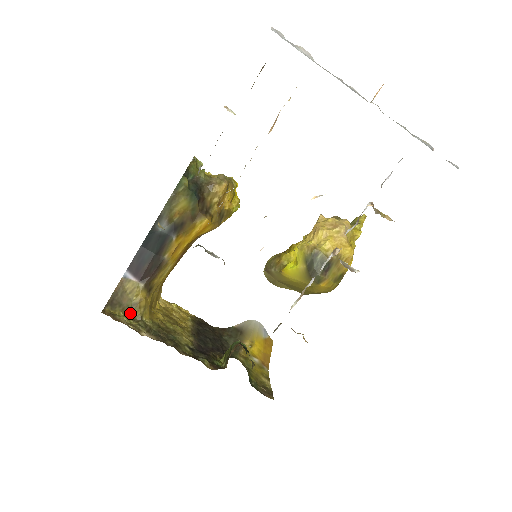
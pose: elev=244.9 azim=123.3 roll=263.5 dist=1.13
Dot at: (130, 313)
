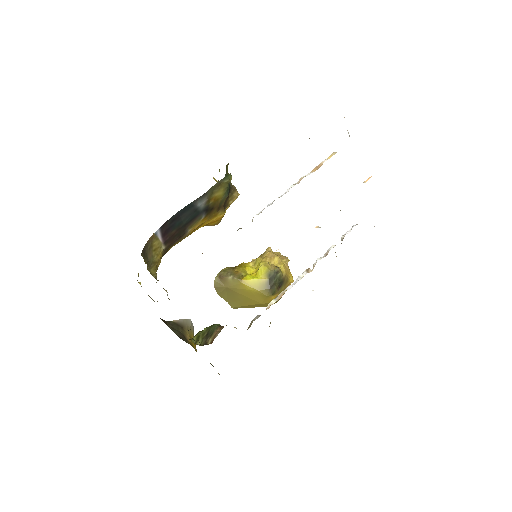
Dot at: (149, 269)
